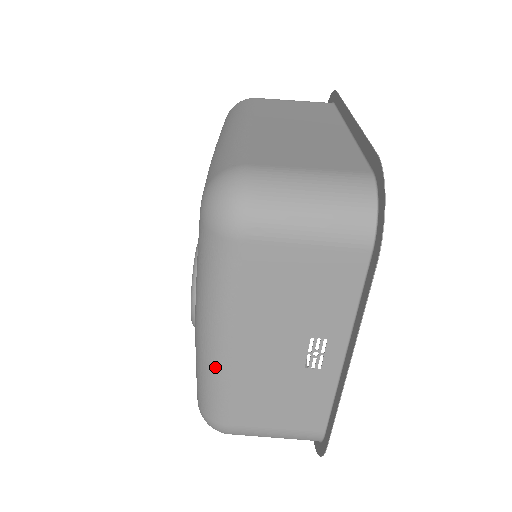
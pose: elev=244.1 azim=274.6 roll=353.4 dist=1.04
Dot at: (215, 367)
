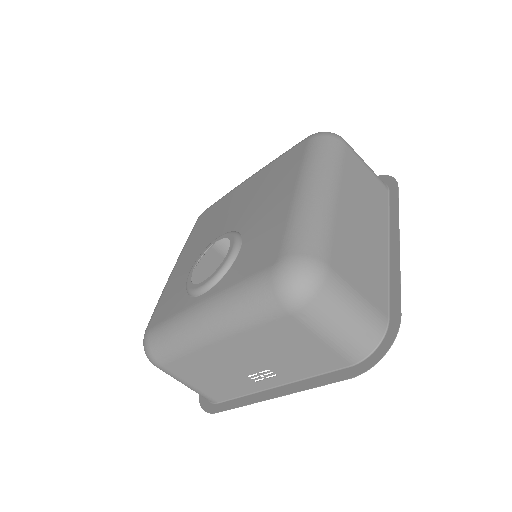
Dot at: (191, 341)
